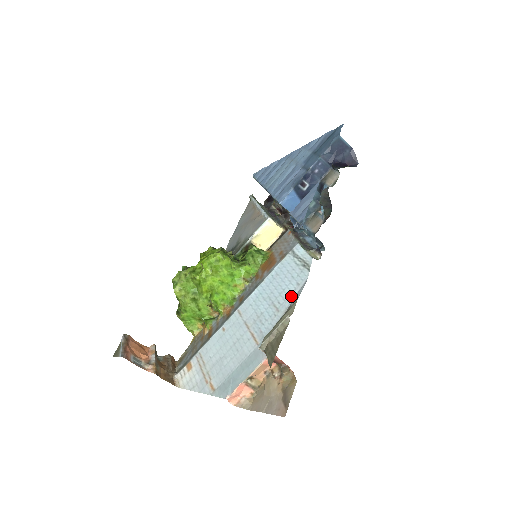
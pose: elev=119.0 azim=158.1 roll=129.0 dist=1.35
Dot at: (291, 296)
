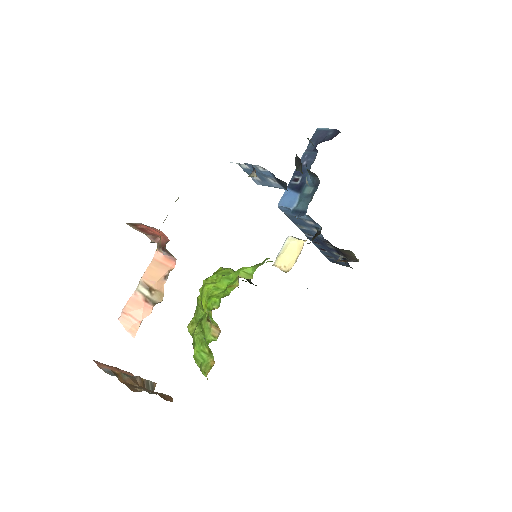
Dot at: occluded
